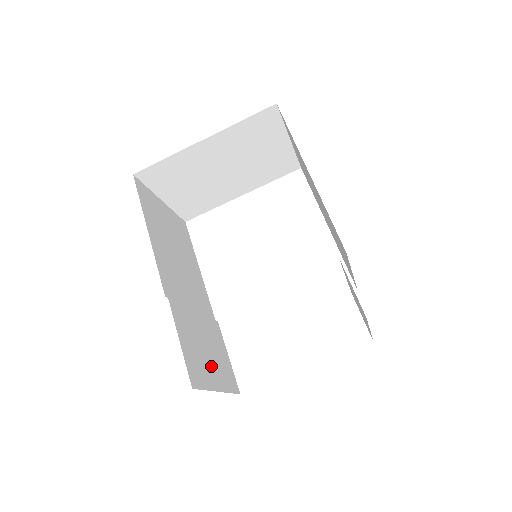
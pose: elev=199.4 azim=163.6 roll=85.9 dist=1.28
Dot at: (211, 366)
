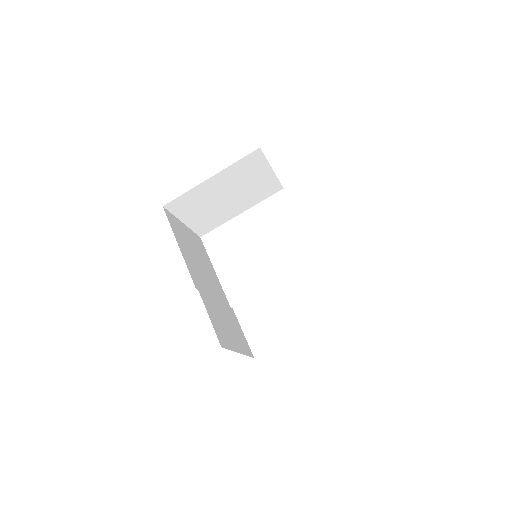
Dot at: (232, 336)
